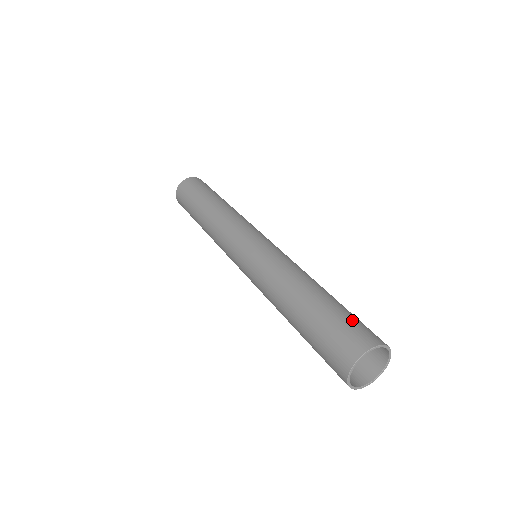
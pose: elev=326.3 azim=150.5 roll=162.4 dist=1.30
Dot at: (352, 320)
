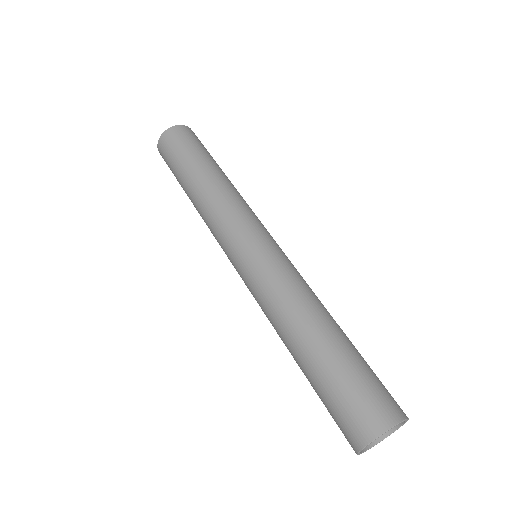
Dot at: (375, 379)
